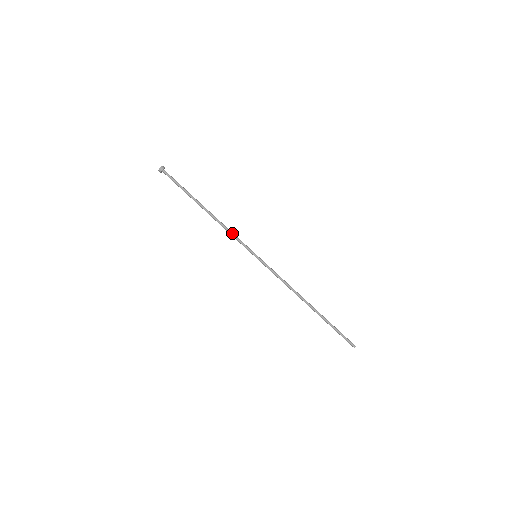
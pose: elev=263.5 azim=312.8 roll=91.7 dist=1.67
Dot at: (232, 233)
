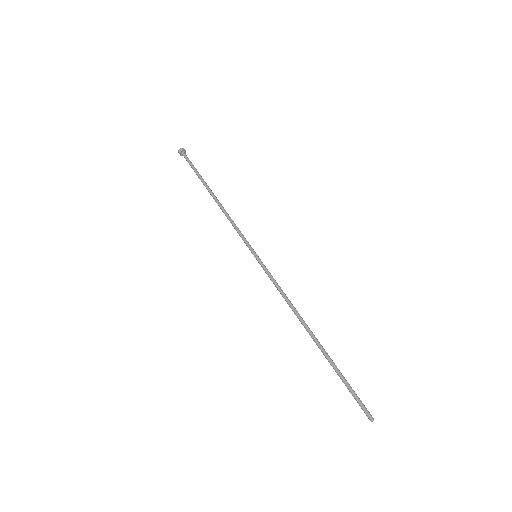
Dot at: (234, 224)
